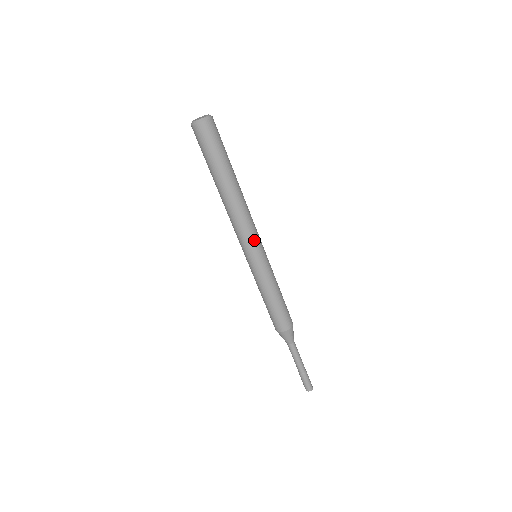
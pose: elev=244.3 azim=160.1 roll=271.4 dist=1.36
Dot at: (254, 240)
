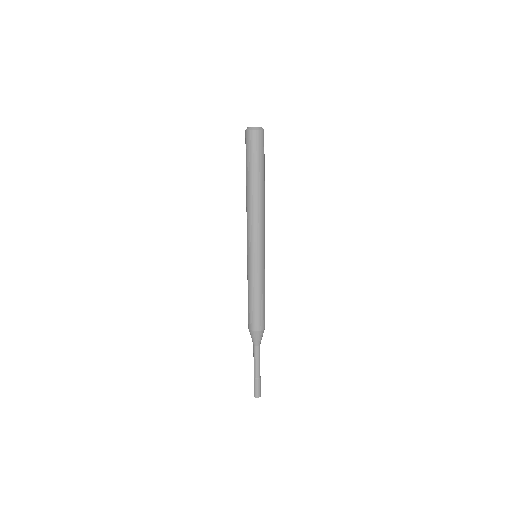
Dot at: (254, 241)
